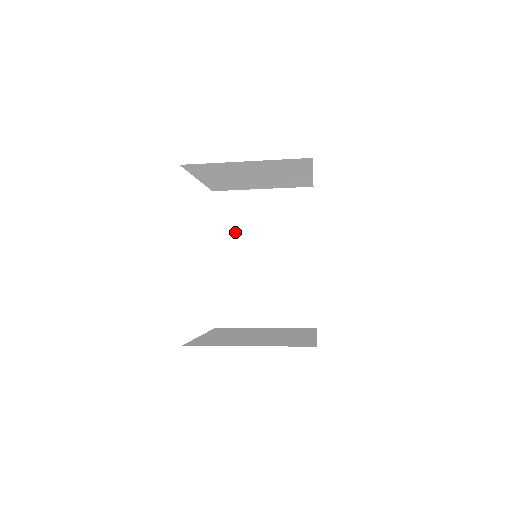
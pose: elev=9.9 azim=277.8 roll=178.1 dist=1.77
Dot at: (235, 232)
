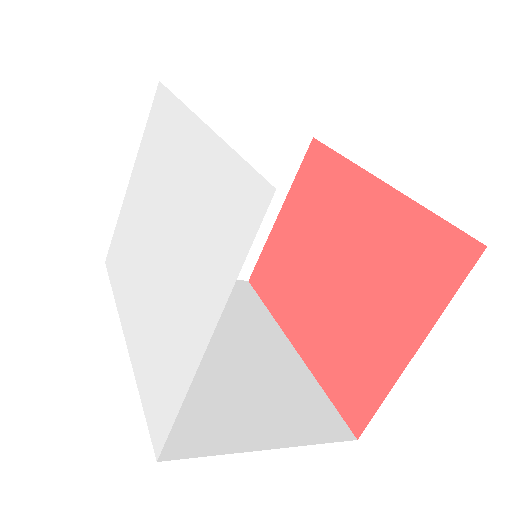
Dot at: occluded
